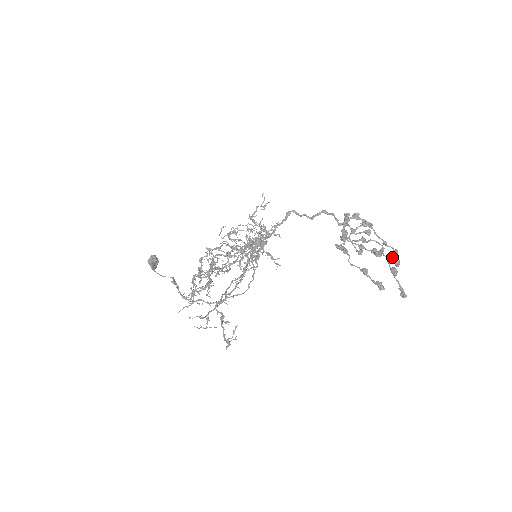
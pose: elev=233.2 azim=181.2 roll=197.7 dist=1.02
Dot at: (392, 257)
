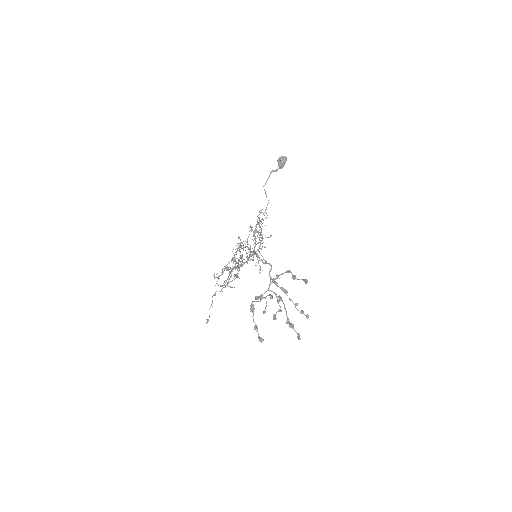
Dot at: (286, 321)
